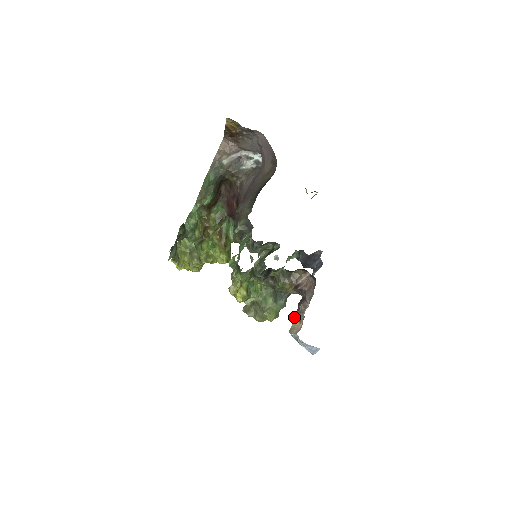
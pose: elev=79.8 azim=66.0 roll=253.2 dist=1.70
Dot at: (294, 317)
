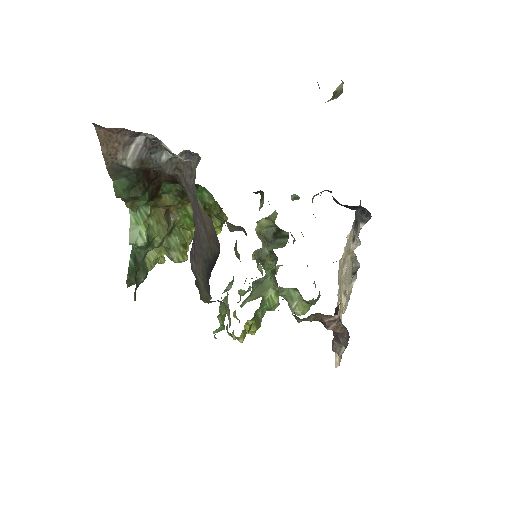
Dot at: occluded
